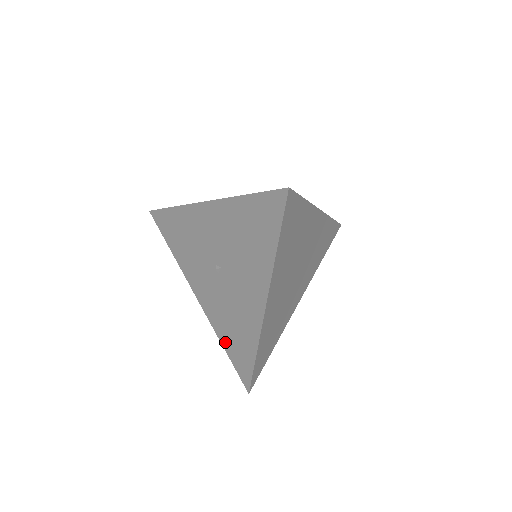
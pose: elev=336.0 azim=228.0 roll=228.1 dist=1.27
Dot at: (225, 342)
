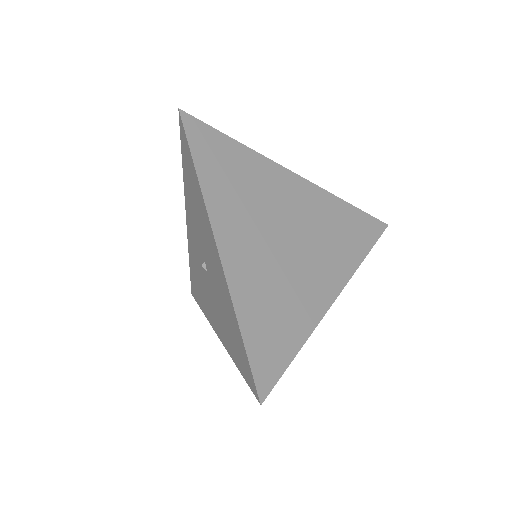
Dot at: (191, 266)
